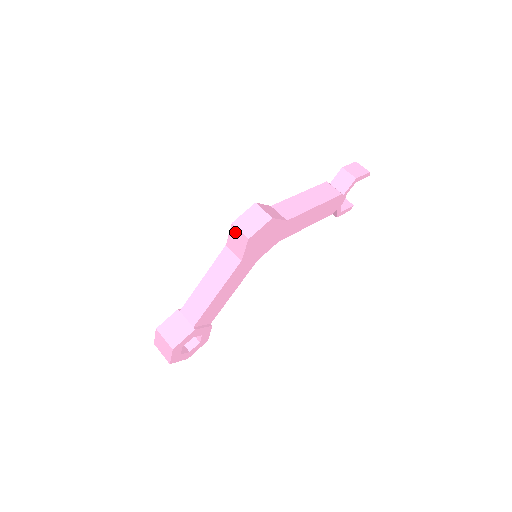
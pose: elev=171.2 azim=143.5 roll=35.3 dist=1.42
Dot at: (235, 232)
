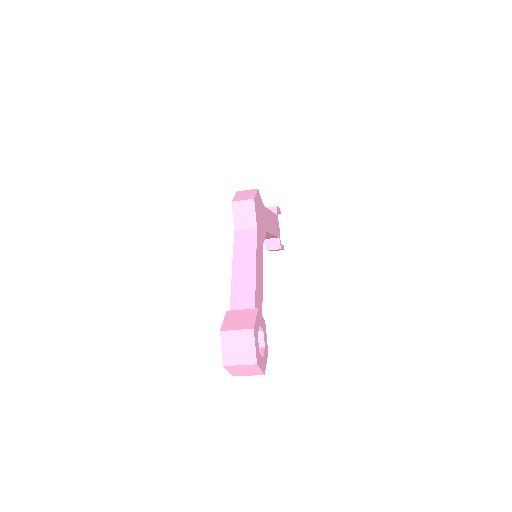
Dot at: (238, 207)
